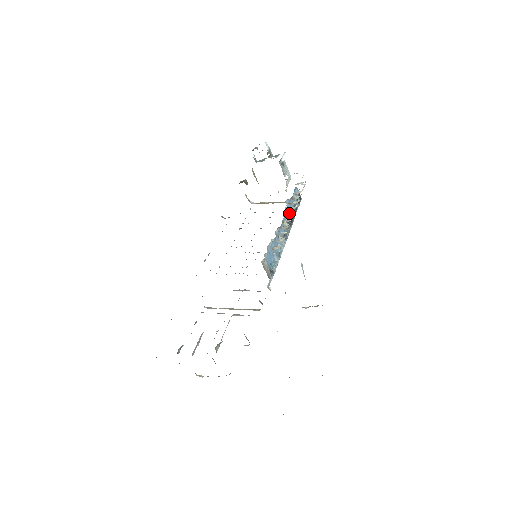
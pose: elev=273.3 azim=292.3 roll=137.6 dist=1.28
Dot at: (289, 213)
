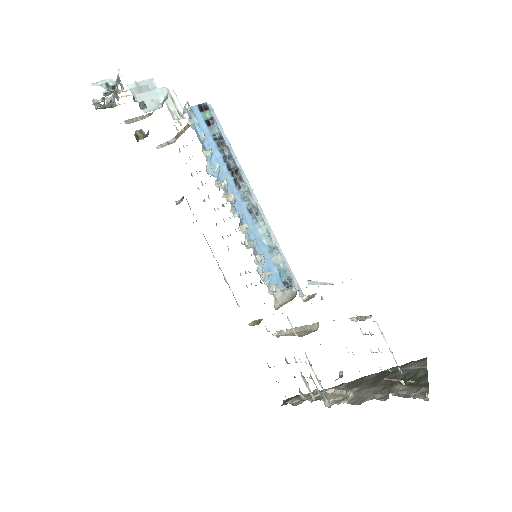
Dot at: (232, 209)
